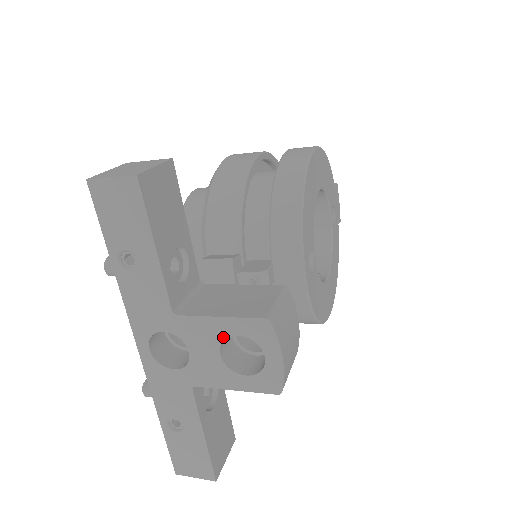
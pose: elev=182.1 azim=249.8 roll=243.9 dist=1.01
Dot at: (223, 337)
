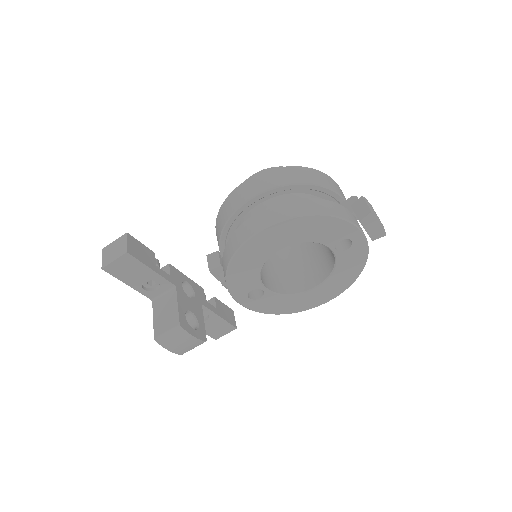
Dot at: occluded
